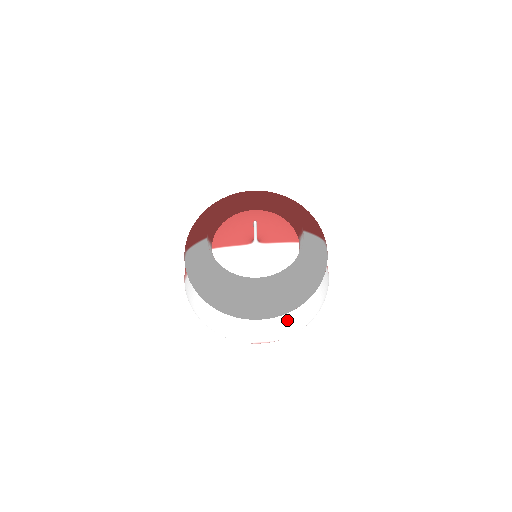
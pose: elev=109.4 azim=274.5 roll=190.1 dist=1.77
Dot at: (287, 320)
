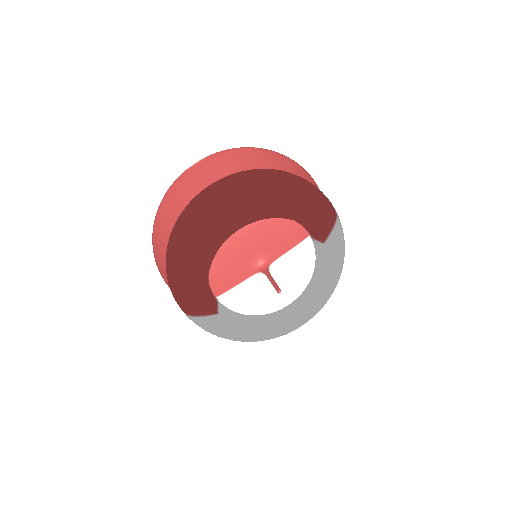
Dot at: occluded
